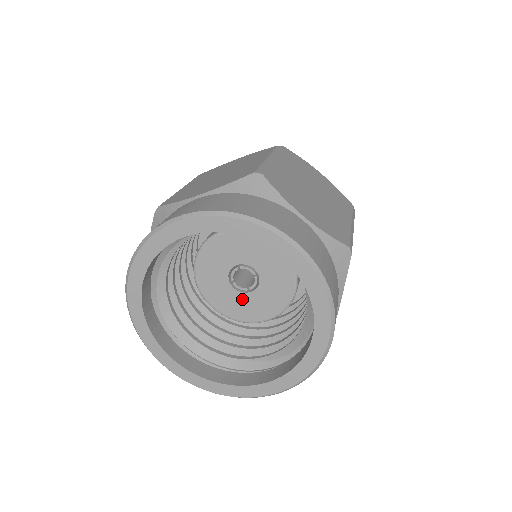
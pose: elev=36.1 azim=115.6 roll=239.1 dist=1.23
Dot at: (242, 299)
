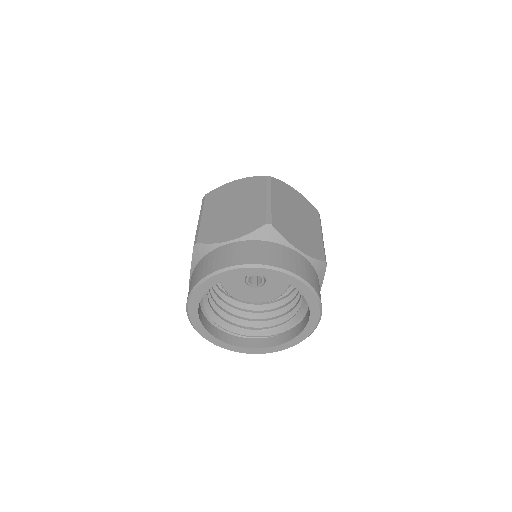
Dot at: (253, 291)
